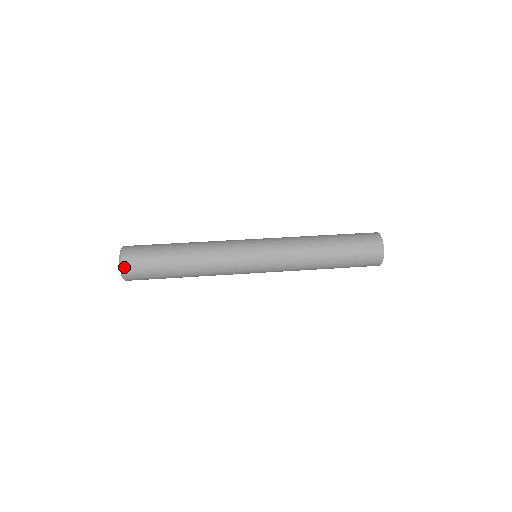
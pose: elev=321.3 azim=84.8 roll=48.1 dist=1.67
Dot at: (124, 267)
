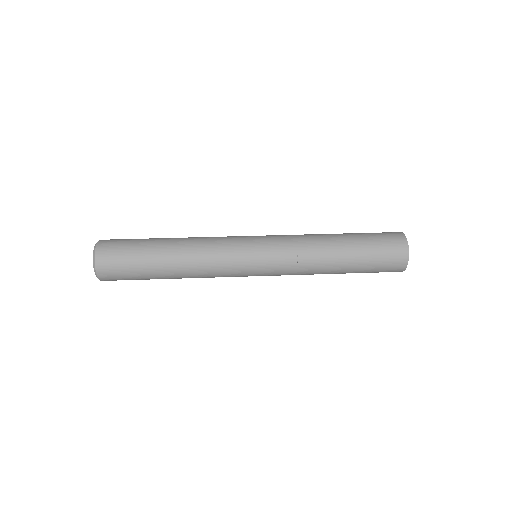
Dot at: (98, 261)
